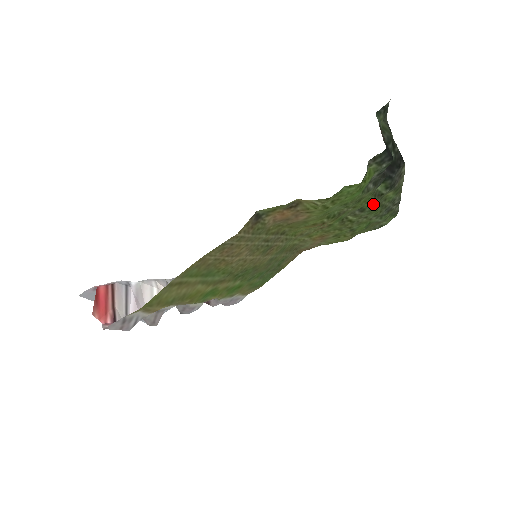
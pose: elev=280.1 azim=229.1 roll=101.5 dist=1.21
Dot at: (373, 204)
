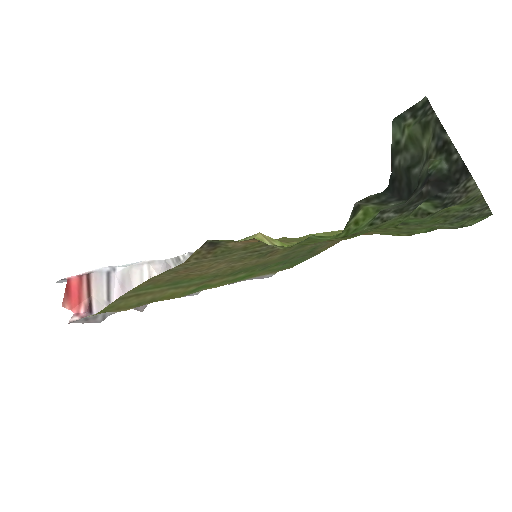
Dot at: (418, 220)
